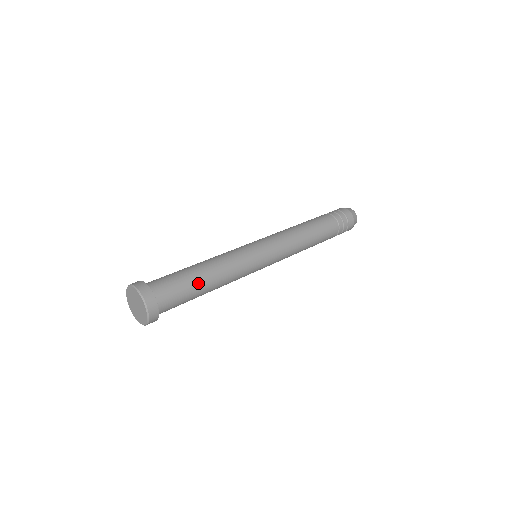
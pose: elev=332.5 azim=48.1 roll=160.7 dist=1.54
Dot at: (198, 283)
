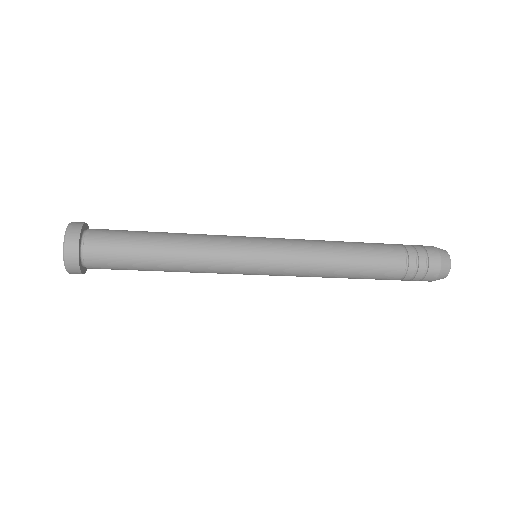
Dot at: (147, 238)
